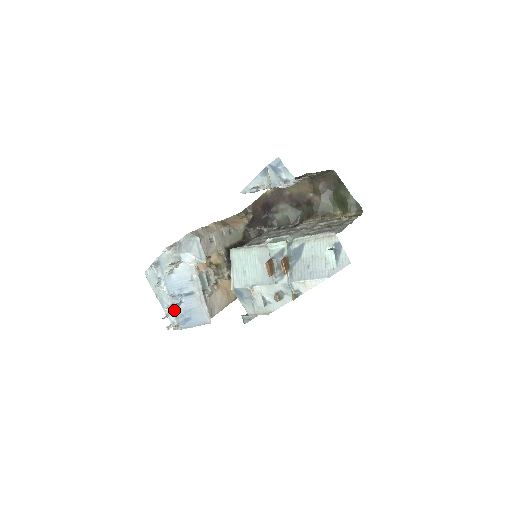
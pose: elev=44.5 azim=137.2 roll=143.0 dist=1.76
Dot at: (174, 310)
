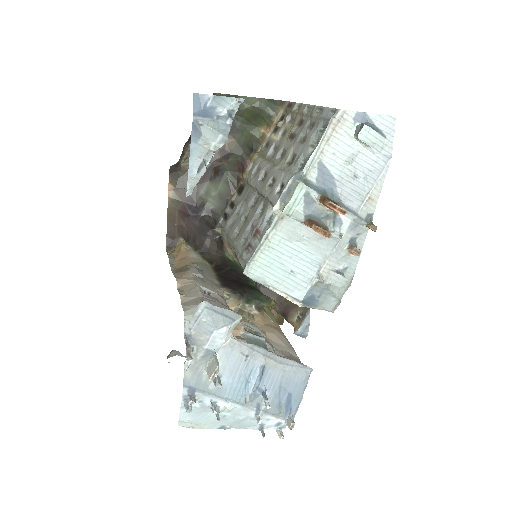
Dot at: (266, 411)
